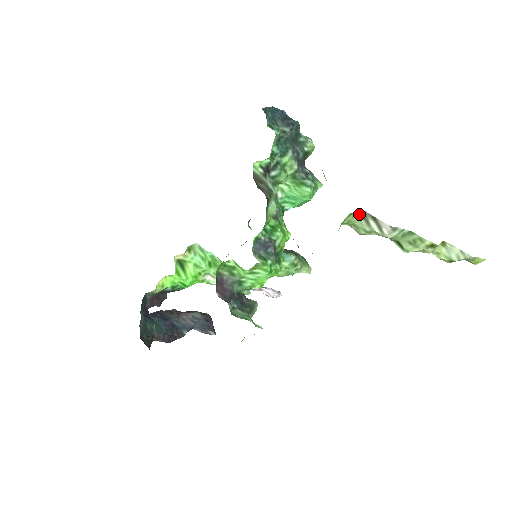
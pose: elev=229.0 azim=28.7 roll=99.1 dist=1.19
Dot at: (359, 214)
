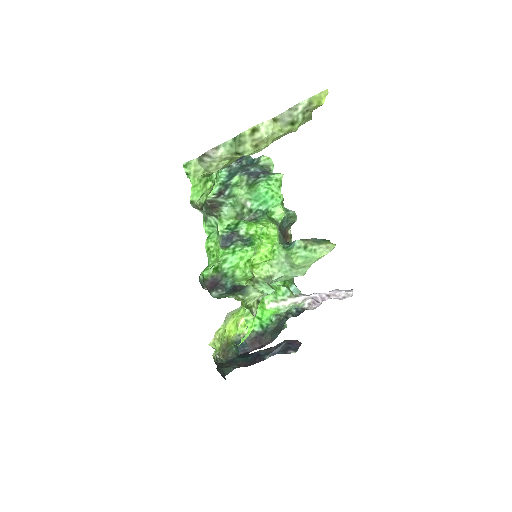
Dot at: (198, 162)
